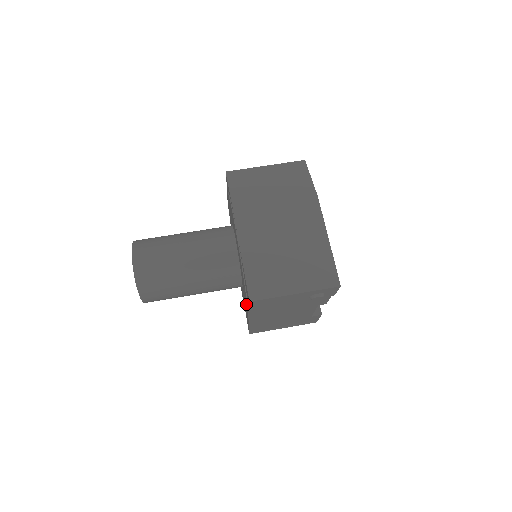
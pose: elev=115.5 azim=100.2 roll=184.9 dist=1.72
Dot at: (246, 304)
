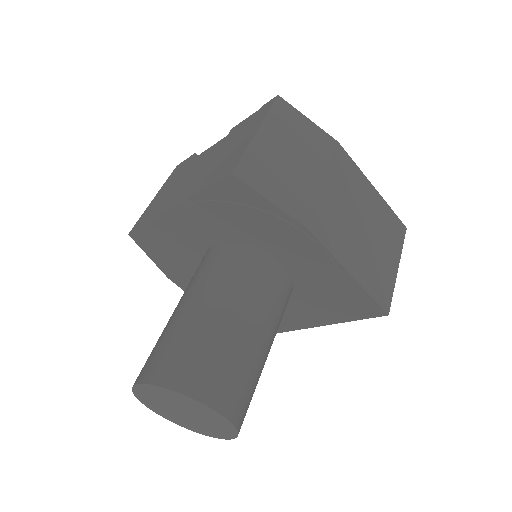
Dot at: (314, 318)
